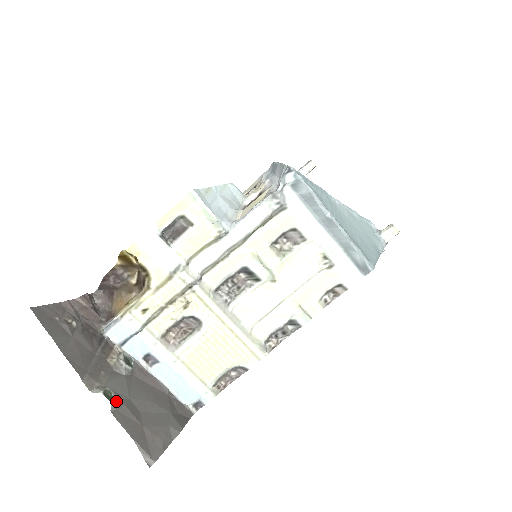
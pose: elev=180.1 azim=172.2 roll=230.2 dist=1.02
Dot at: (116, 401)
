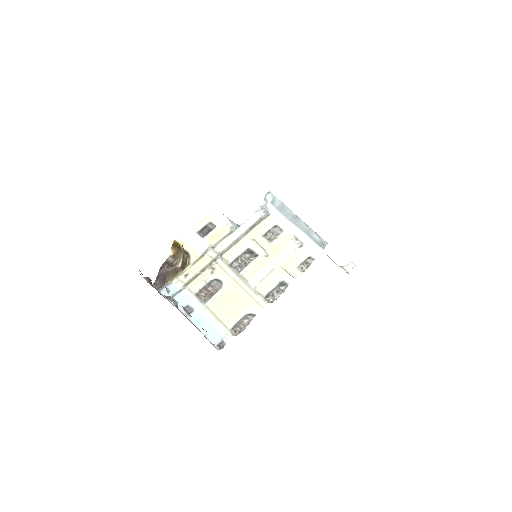
Dot at: (169, 290)
